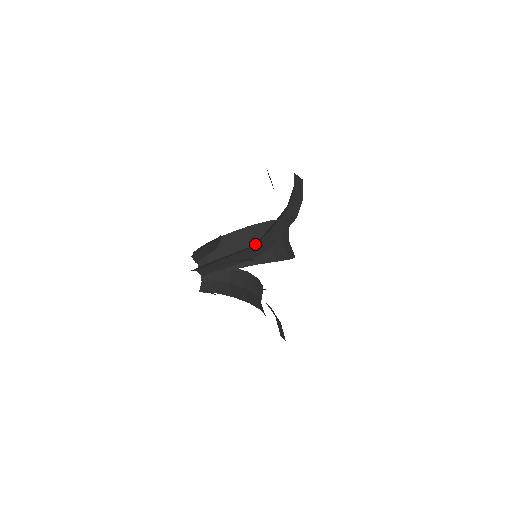
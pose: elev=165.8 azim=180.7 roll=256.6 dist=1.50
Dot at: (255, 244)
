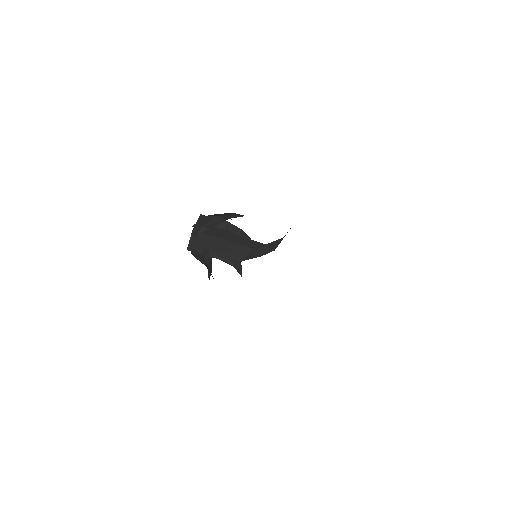
Dot at: (261, 245)
